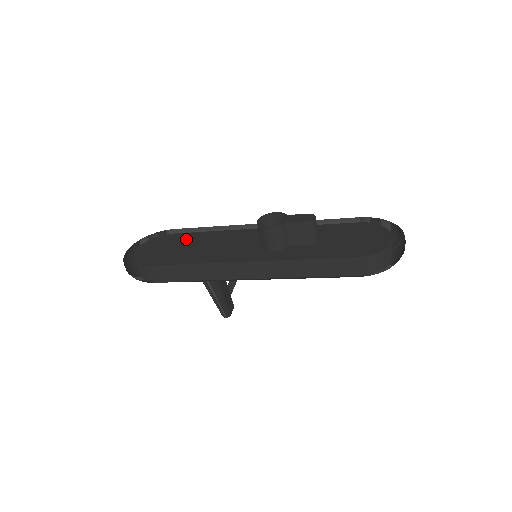
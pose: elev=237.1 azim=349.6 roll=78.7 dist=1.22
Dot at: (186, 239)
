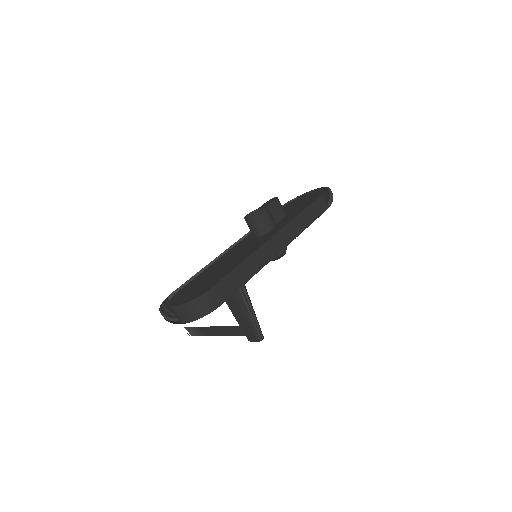
Dot at: (200, 278)
